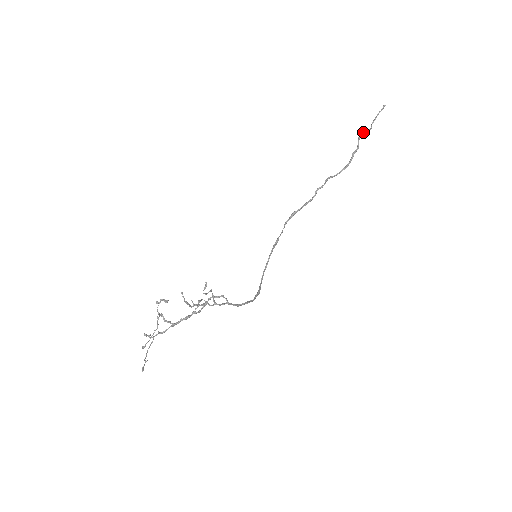
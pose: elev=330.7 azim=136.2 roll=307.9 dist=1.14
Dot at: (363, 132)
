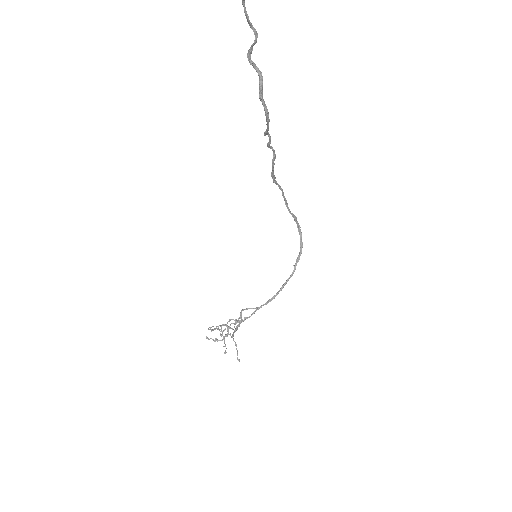
Dot at: (250, 51)
